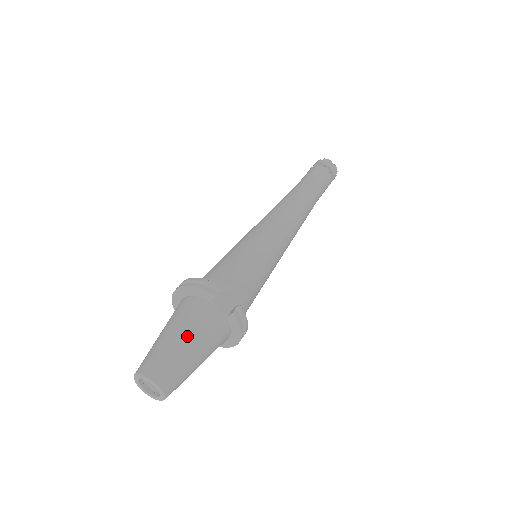
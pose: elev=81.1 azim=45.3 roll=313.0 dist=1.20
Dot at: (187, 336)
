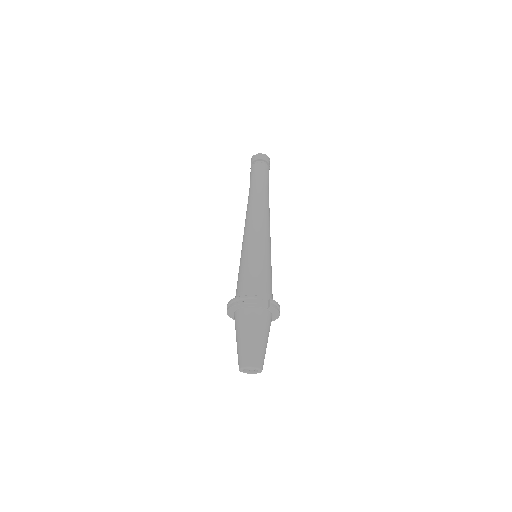
Dot at: (254, 333)
